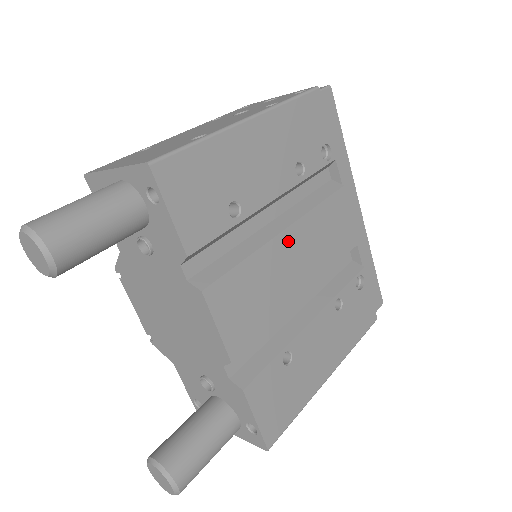
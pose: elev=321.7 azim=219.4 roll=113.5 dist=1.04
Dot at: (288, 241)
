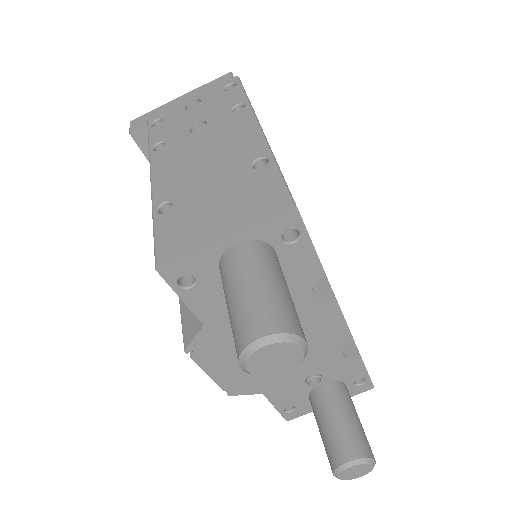
Dot at: occluded
